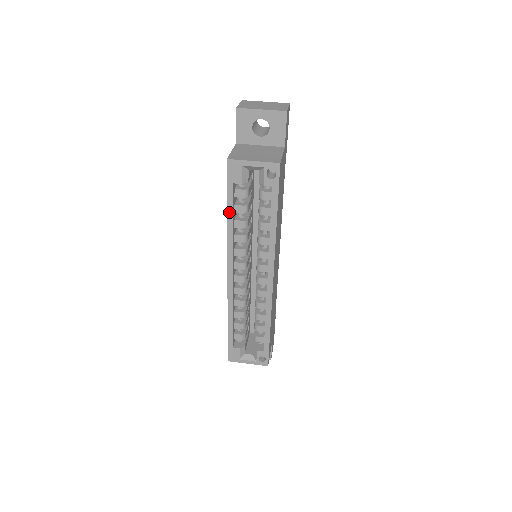
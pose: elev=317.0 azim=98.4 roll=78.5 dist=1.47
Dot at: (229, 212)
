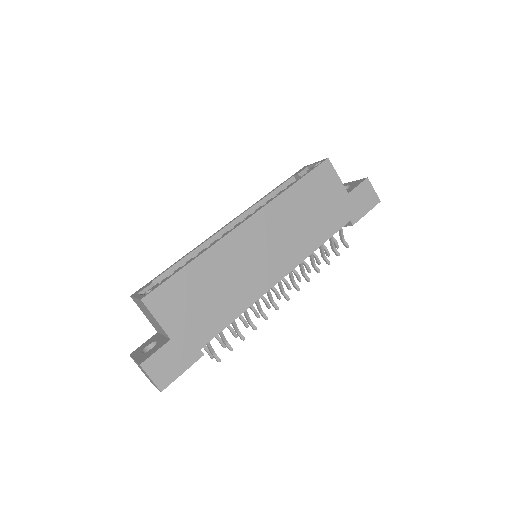
Dot at: (274, 190)
